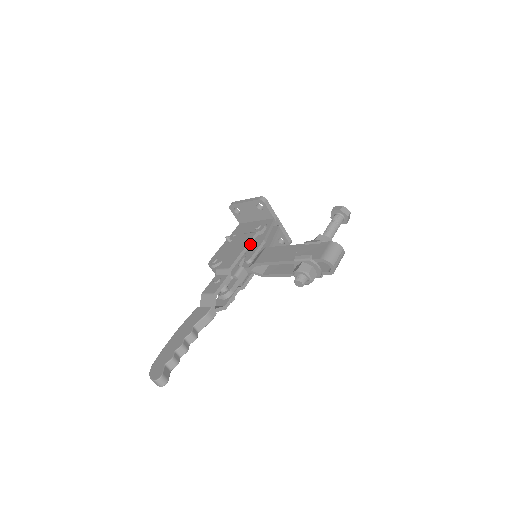
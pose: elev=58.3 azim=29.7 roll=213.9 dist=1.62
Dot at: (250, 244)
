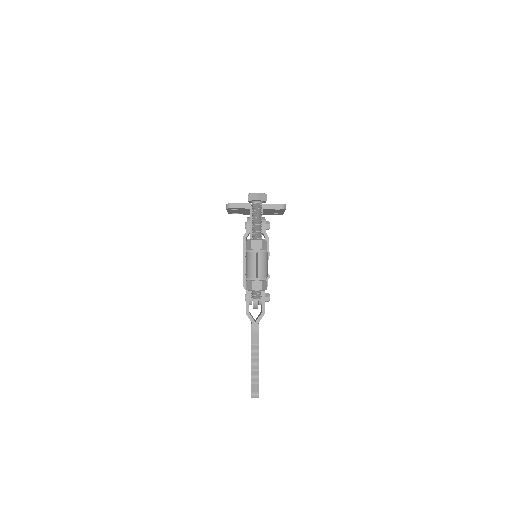
Dot at: occluded
